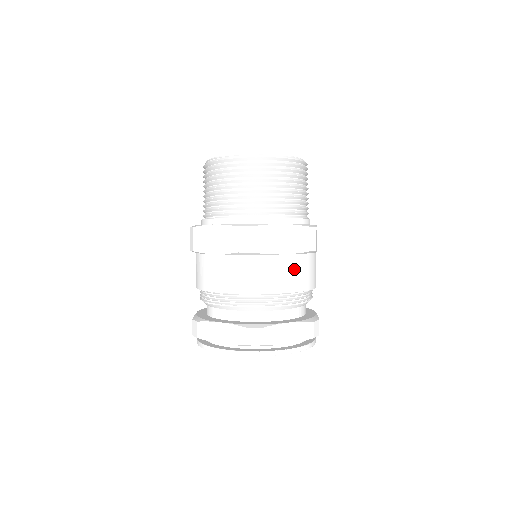
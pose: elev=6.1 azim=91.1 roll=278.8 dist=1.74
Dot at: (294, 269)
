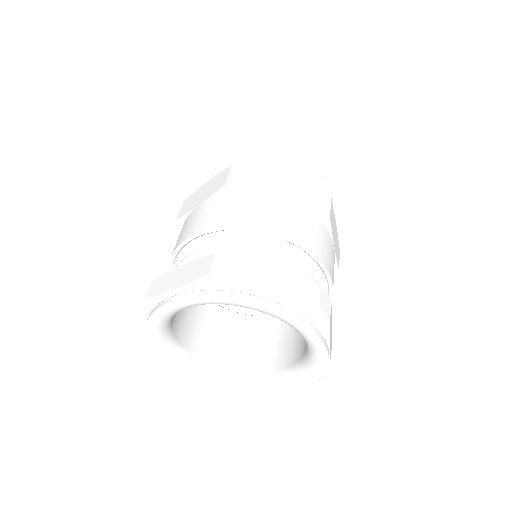
Dot at: occluded
